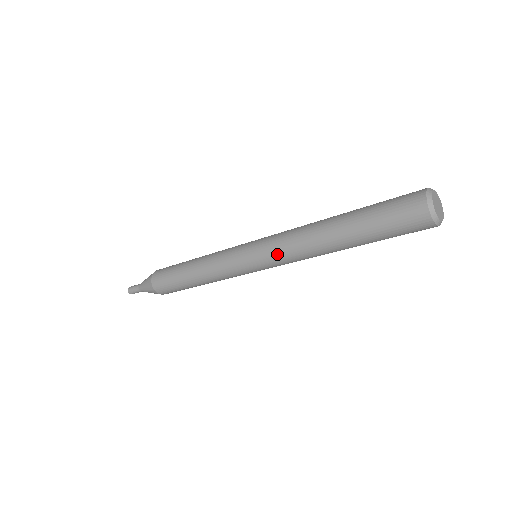
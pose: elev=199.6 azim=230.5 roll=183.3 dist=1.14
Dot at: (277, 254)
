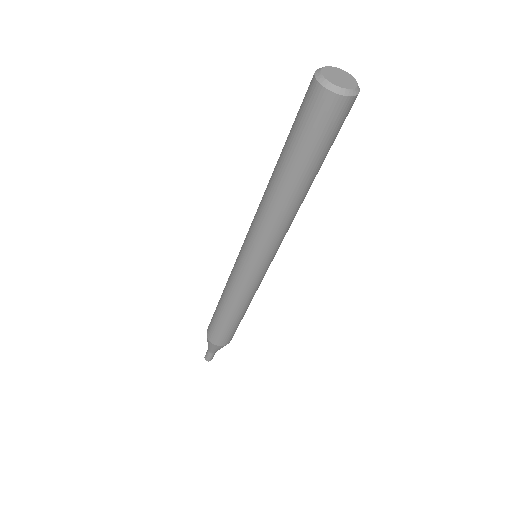
Dot at: (261, 241)
